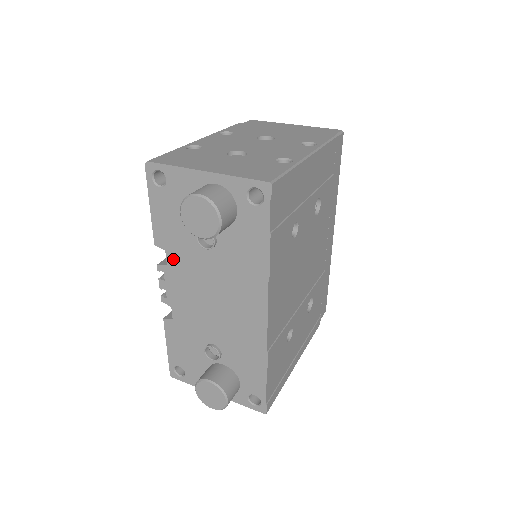
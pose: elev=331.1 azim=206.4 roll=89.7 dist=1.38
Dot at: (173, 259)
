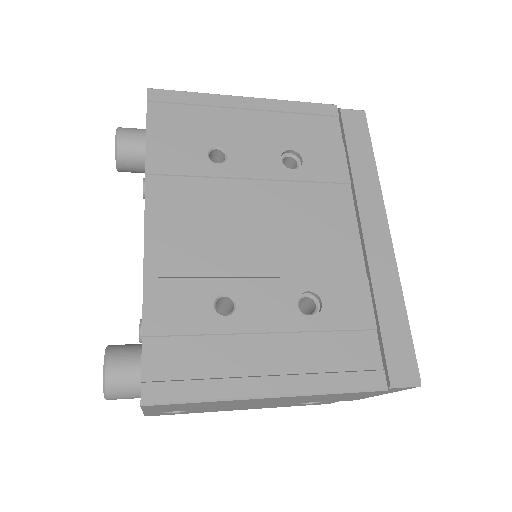
Dot at: occluded
